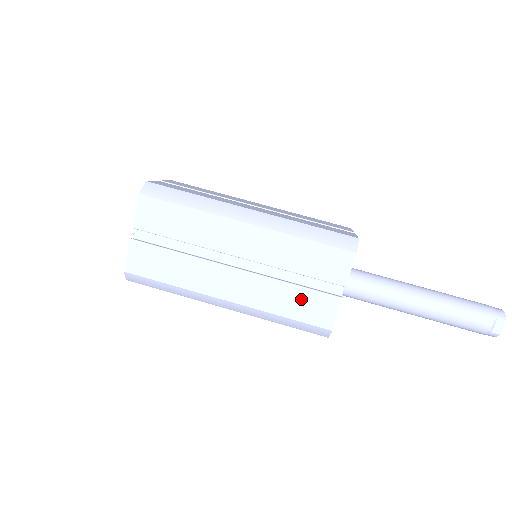
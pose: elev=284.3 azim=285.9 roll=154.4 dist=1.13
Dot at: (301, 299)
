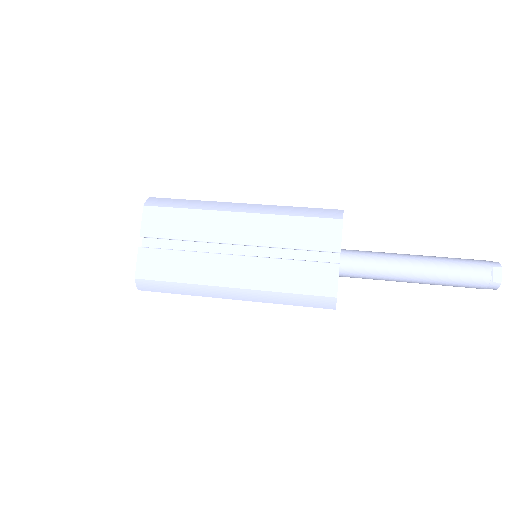
Dot at: (301, 272)
